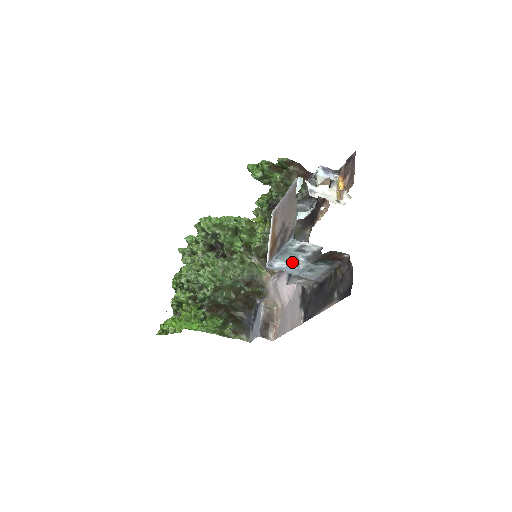
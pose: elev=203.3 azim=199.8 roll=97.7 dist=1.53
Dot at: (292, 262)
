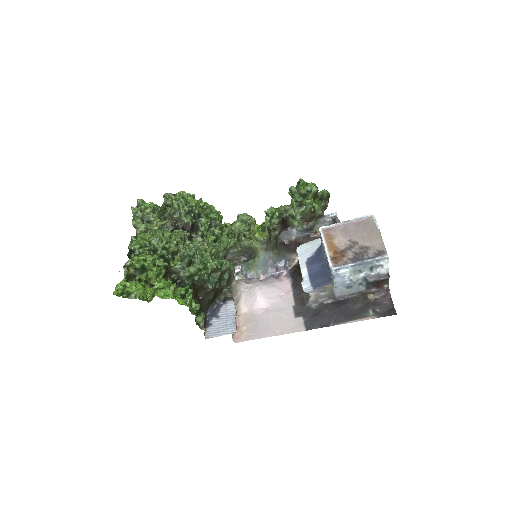
Dot at: (352, 274)
